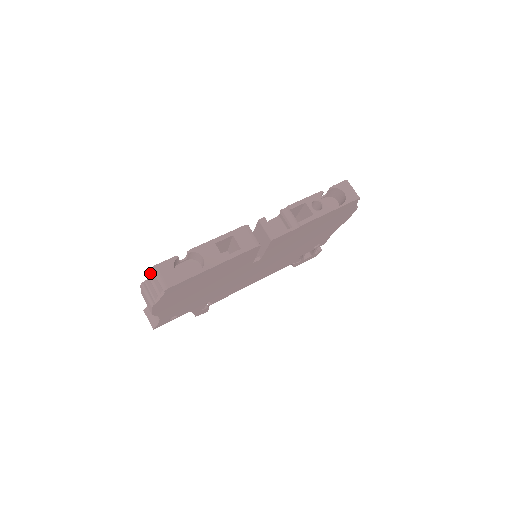
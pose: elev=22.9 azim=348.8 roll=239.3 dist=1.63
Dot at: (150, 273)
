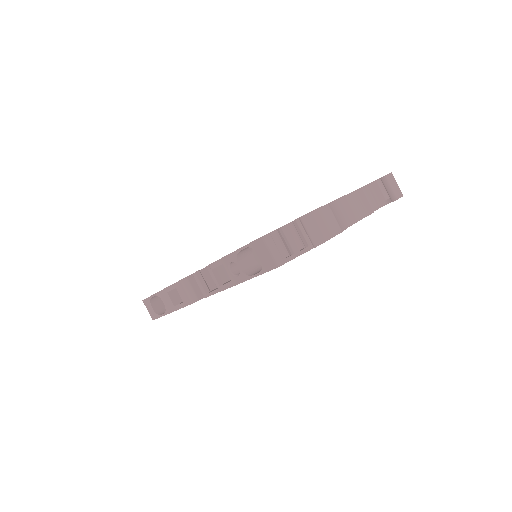
Dot at: occluded
